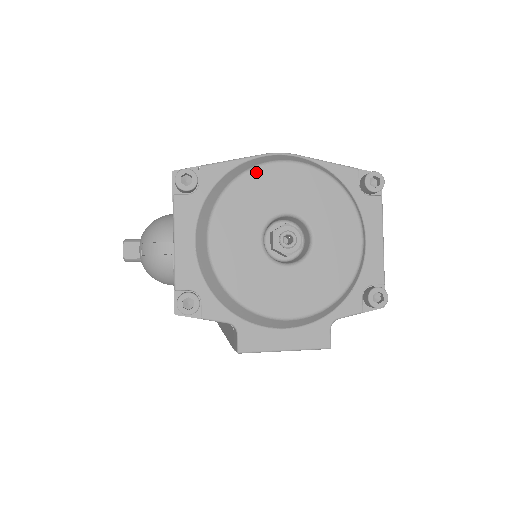
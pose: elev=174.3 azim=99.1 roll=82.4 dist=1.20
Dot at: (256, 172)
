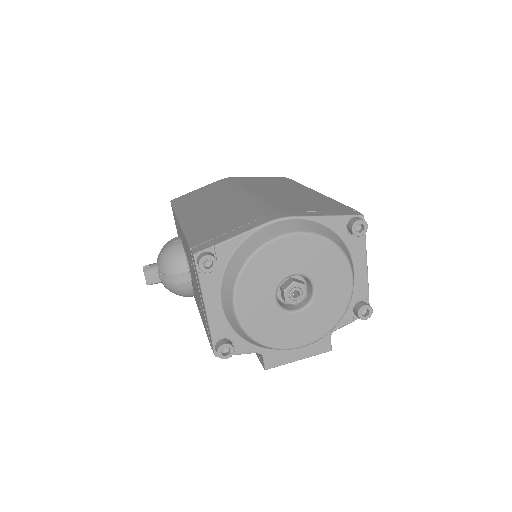
Dot at: (265, 249)
